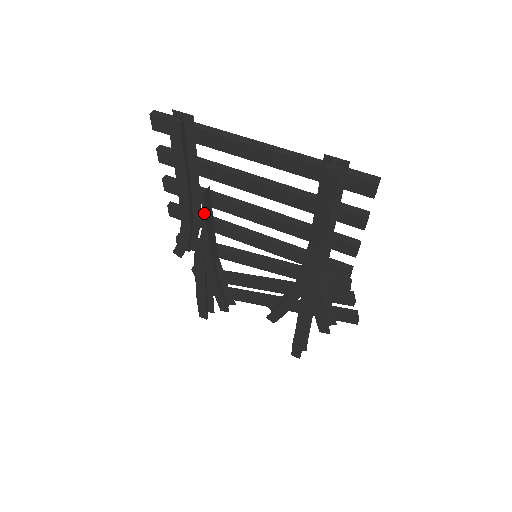
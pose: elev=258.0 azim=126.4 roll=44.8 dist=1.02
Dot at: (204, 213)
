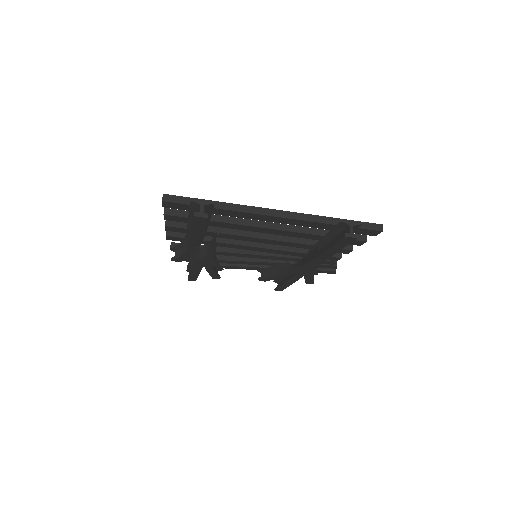
Dot at: (215, 248)
